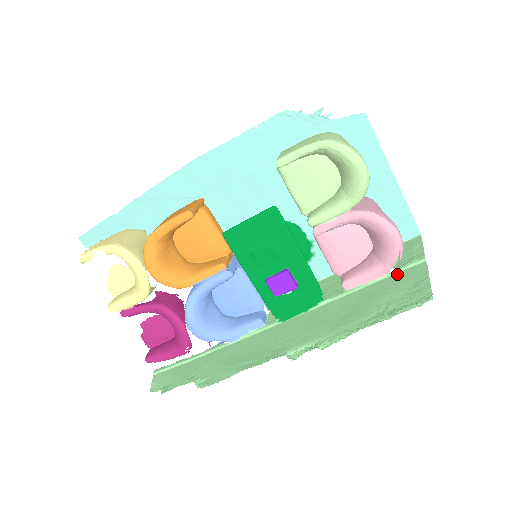
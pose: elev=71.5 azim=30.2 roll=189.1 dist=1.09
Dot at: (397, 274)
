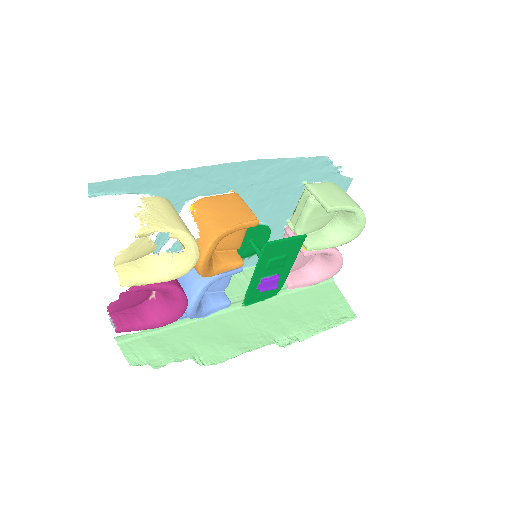
Dot at: (320, 286)
